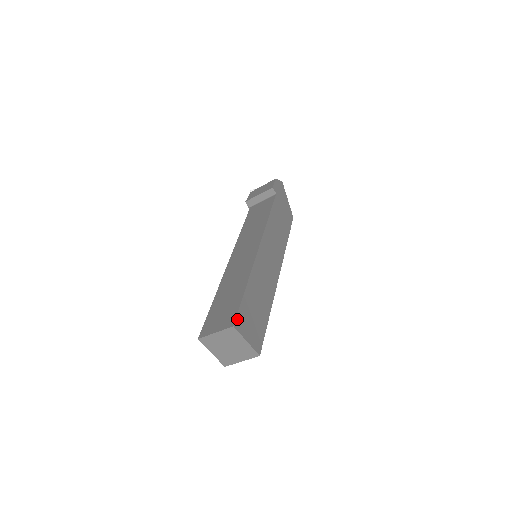
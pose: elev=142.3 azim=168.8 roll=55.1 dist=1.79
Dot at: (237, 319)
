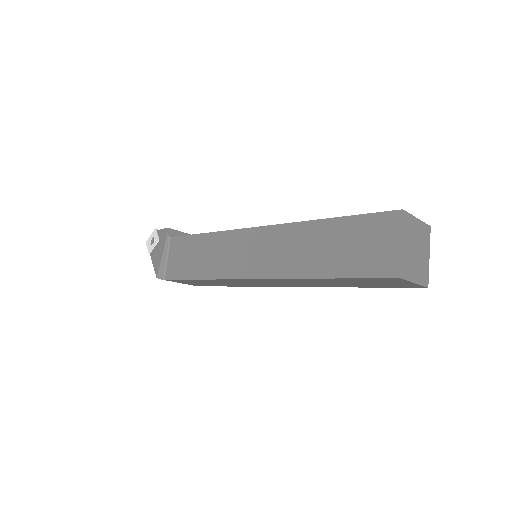
Dot at: occluded
